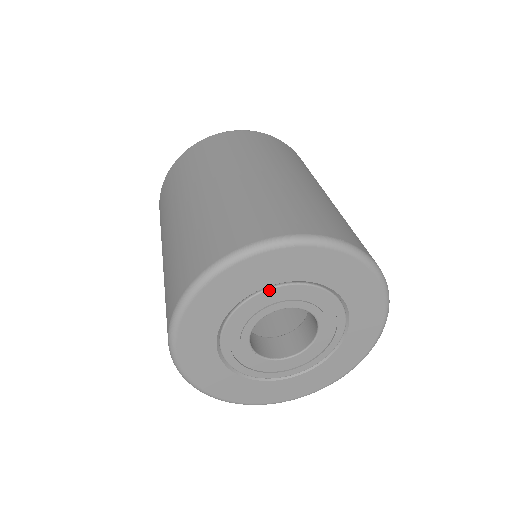
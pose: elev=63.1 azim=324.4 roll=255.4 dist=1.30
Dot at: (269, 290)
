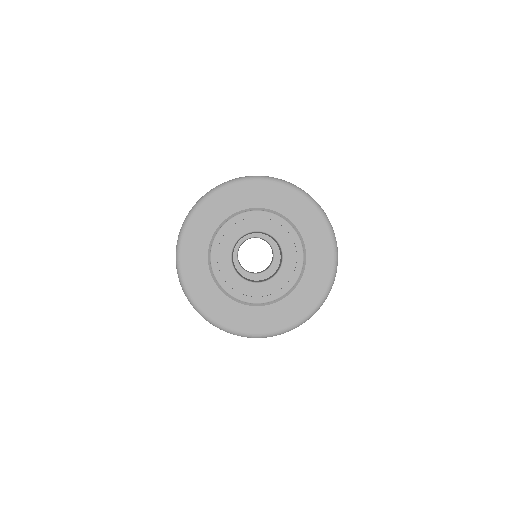
Dot at: (287, 222)
